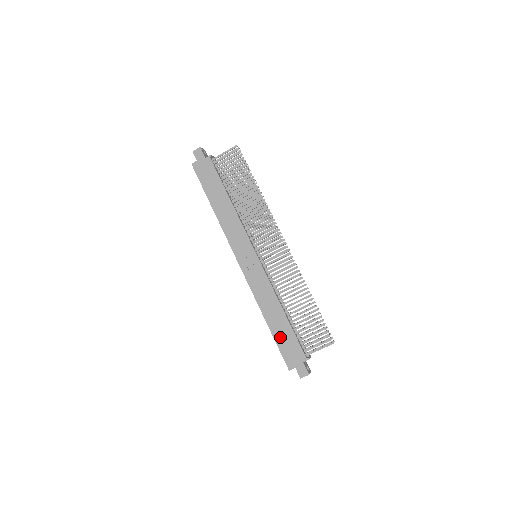
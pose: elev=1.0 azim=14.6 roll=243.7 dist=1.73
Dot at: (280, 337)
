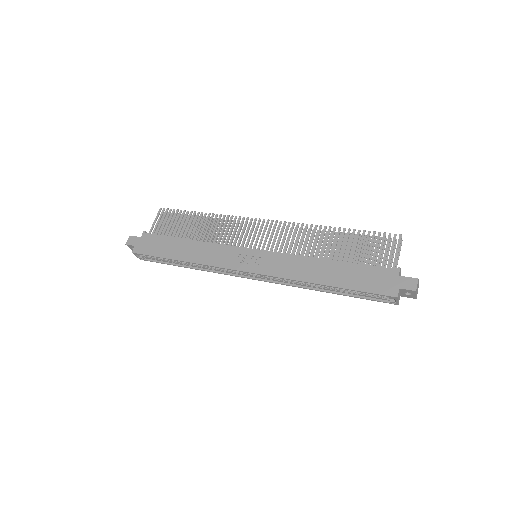
Dot at: (352, 281)
